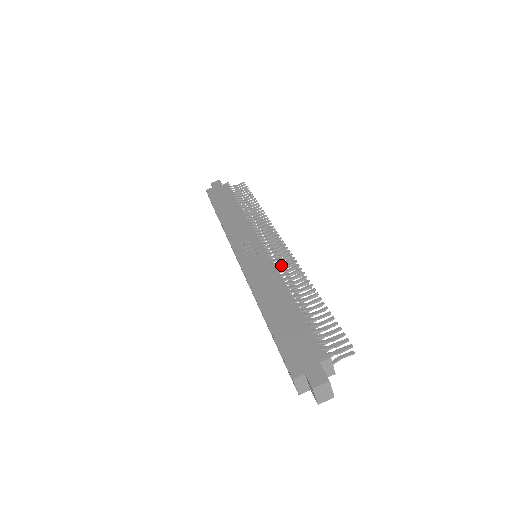
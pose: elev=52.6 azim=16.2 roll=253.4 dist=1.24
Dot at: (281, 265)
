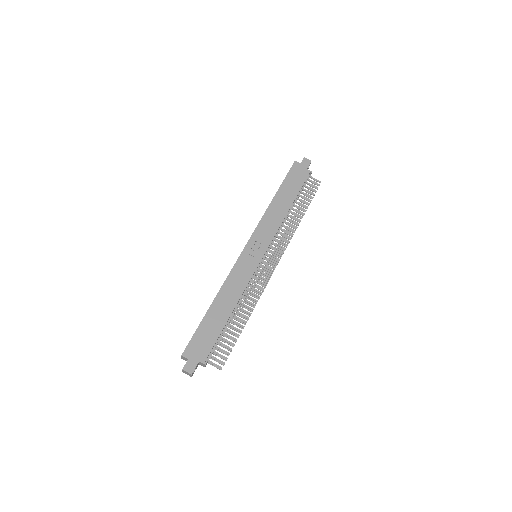
Dot at: (259, 278)
